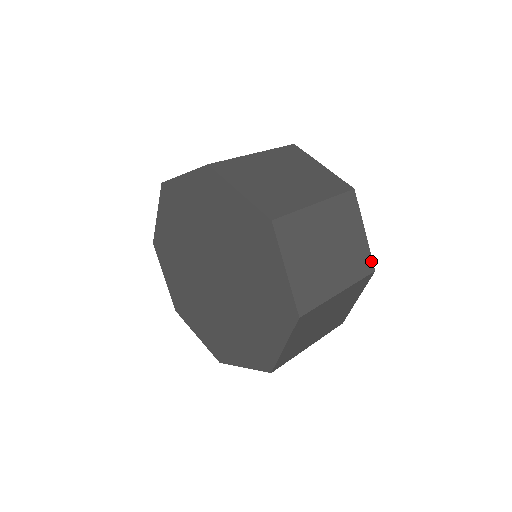
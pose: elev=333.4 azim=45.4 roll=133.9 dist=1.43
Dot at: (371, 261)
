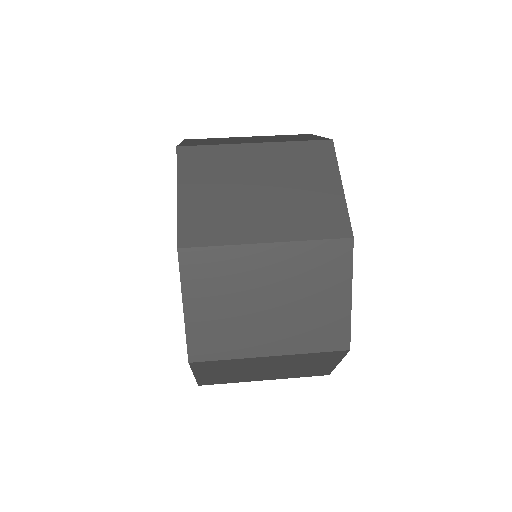
Dot at: (329, 372)
